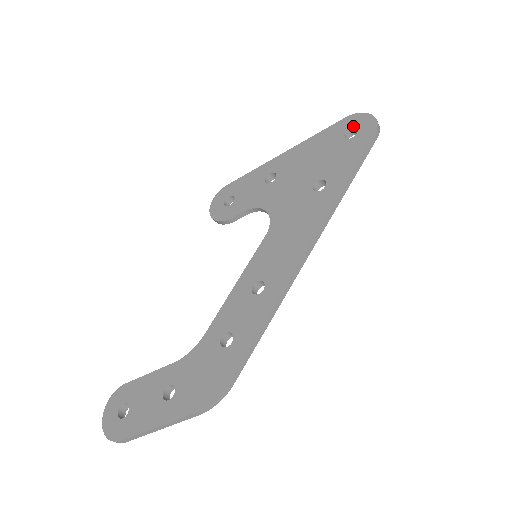
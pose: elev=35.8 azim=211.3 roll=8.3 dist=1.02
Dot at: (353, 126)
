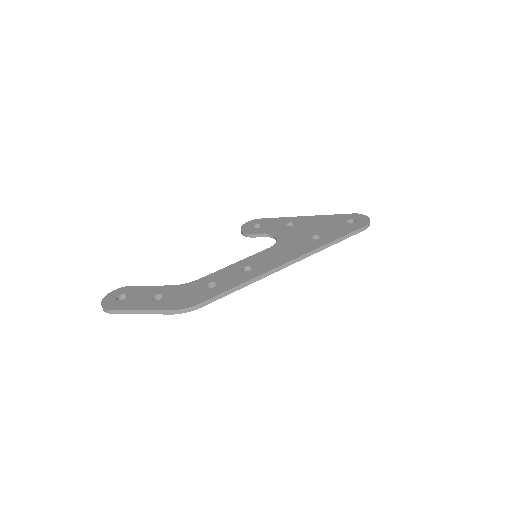
Dot at: (355, 218)
